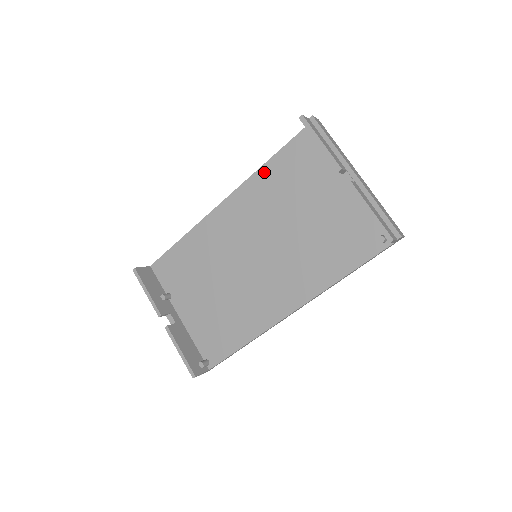
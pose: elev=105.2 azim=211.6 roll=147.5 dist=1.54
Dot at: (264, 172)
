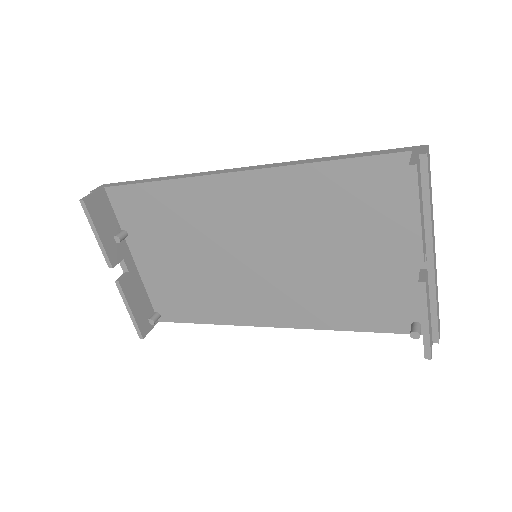
Dot at: (312, 172)
